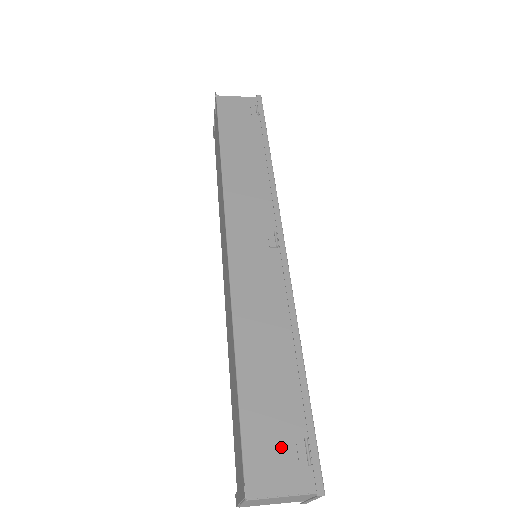
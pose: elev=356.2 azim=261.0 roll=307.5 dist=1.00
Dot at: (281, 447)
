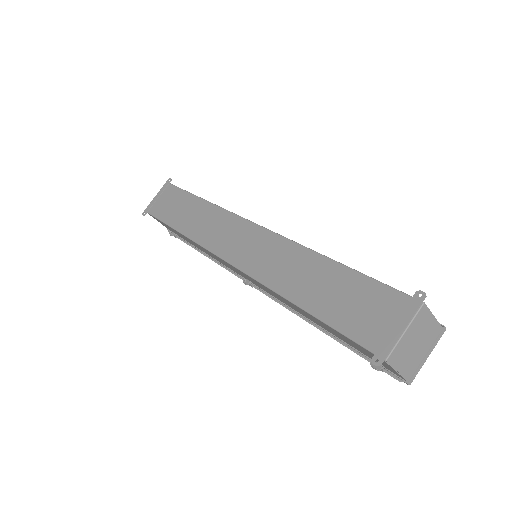
Dot at: occluded
